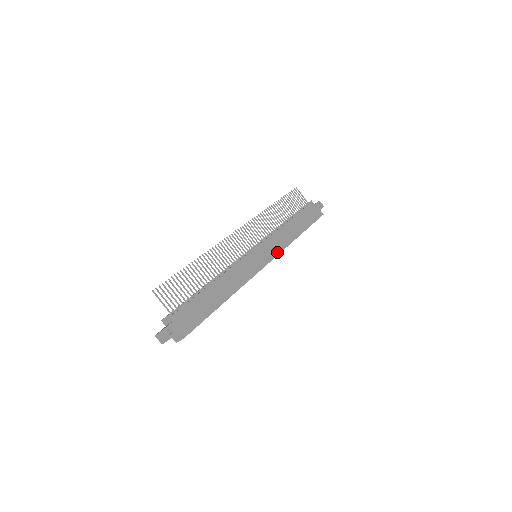
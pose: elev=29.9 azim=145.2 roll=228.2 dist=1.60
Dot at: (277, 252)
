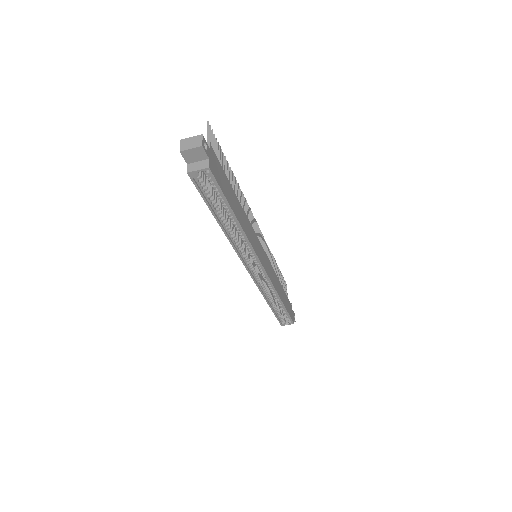
Dot at: (270, 277)
